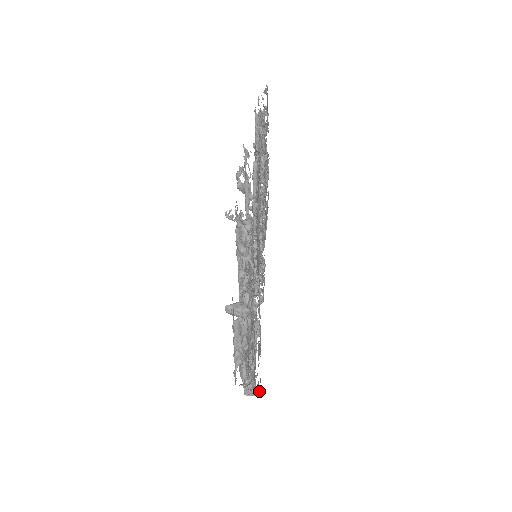
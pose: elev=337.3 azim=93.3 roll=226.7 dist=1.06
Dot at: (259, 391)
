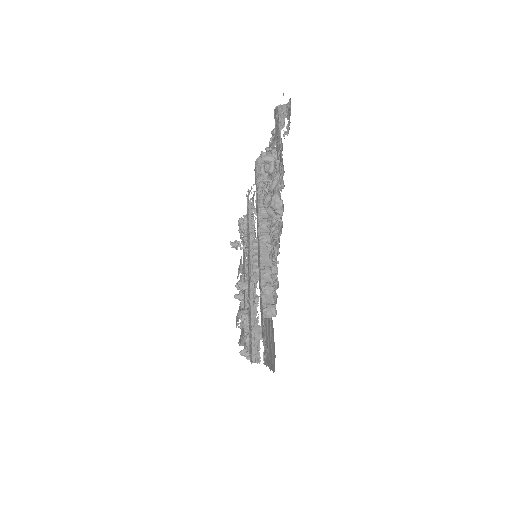
Dot at: (273, 357)
